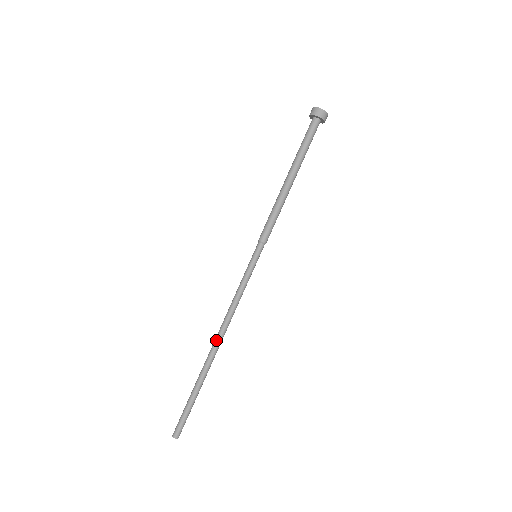
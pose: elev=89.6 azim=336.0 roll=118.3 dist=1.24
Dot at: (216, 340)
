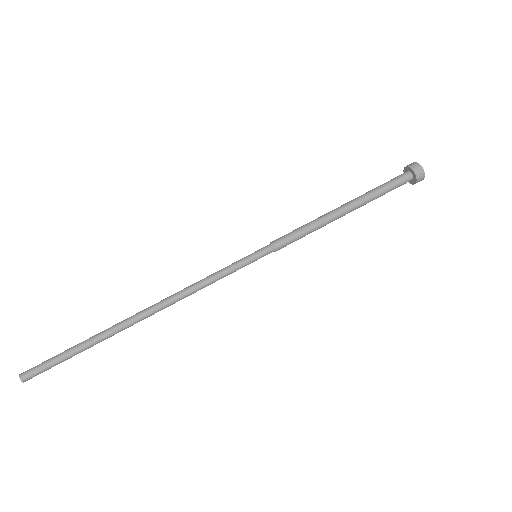
Dot at: (150, 309)
